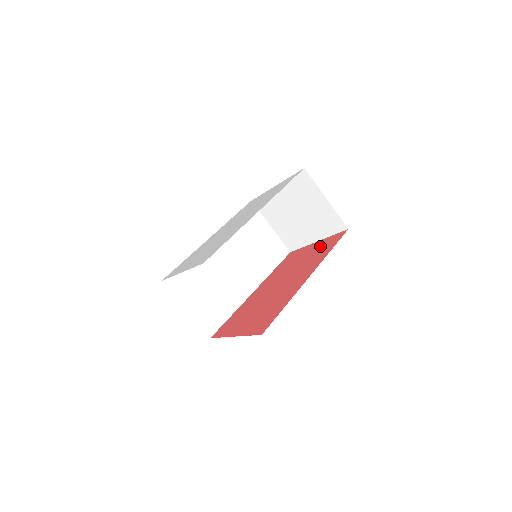
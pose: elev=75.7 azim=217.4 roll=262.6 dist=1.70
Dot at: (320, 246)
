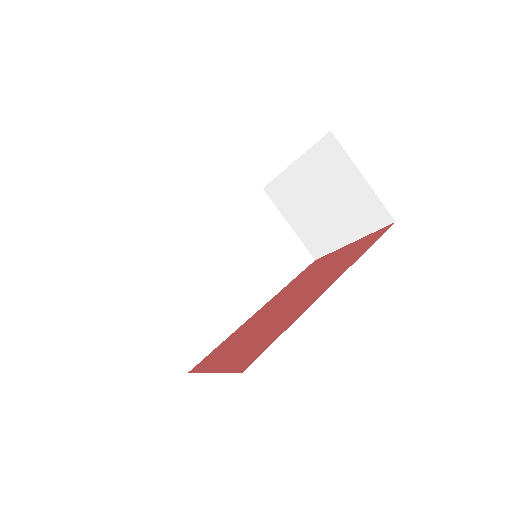
Dot at: (353, 247)
